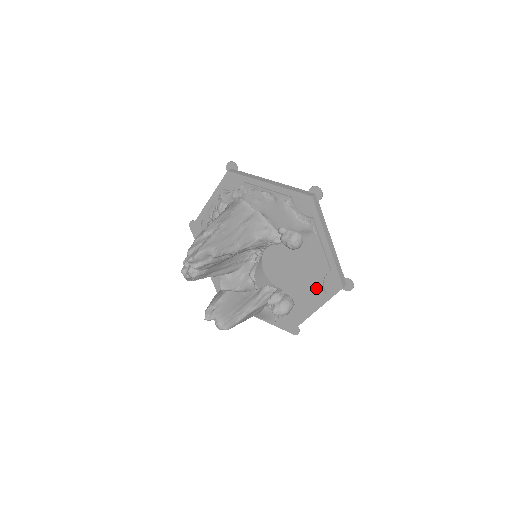
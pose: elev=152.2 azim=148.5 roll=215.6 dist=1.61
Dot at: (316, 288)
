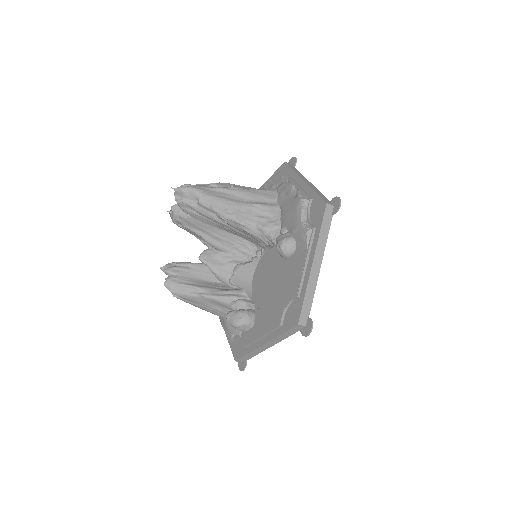
Dot at: (277, 313)
